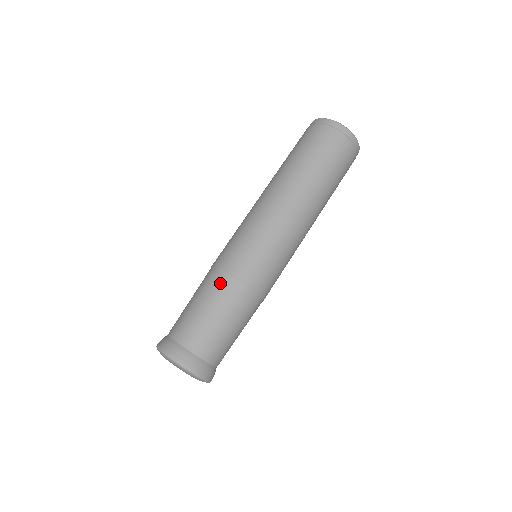
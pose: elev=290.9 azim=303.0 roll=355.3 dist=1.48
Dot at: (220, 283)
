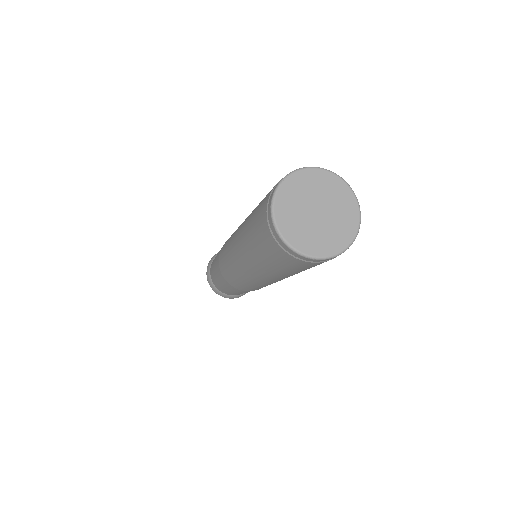
Dot at: (227, 285)
